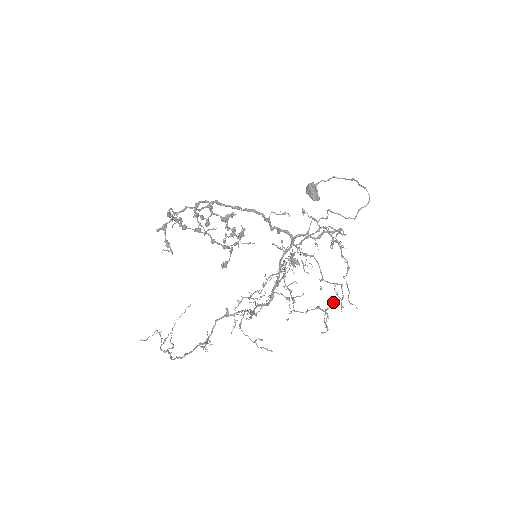
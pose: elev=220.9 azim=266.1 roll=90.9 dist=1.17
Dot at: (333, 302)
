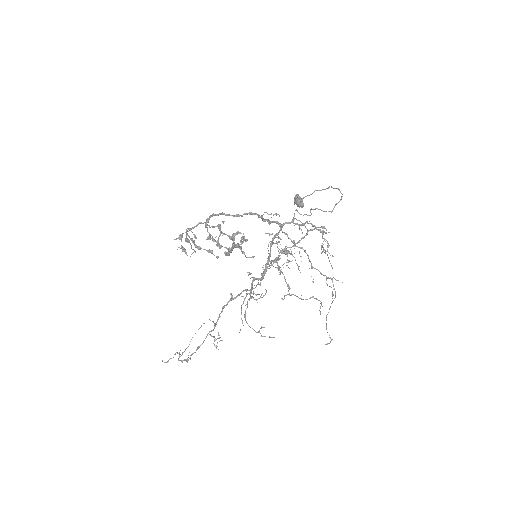
Dot at: (330, 306)
